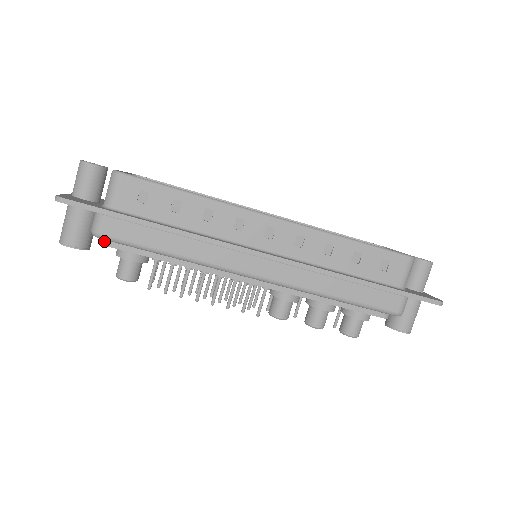
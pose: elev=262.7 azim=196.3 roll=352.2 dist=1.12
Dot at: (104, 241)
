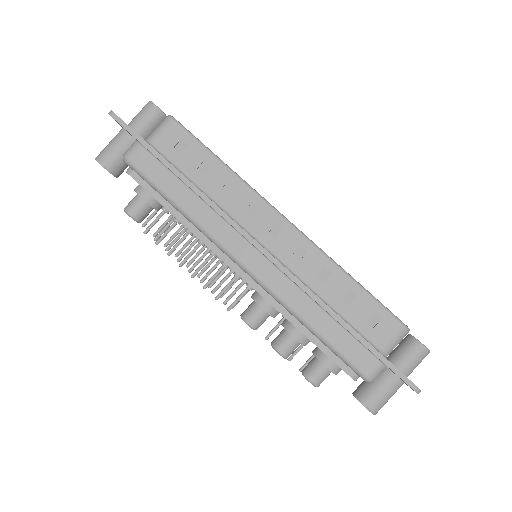
Dot at: (129, 170)
